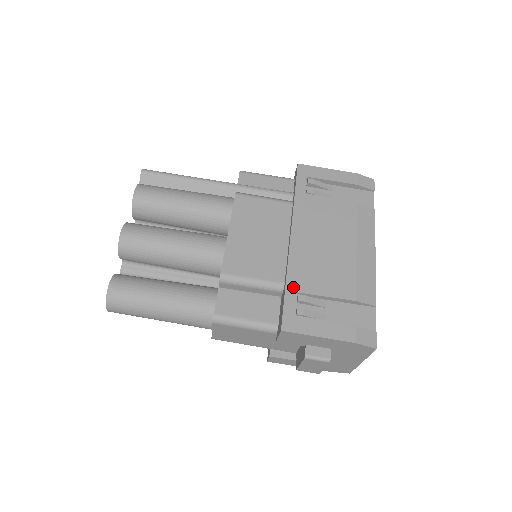
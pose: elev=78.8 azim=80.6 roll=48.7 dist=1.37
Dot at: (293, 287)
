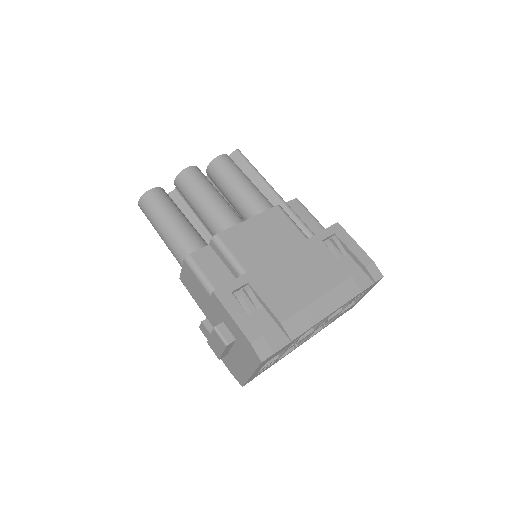
Dot at: (249, 278)
